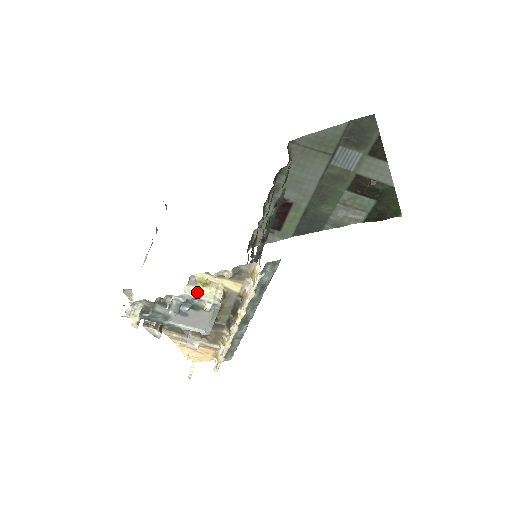
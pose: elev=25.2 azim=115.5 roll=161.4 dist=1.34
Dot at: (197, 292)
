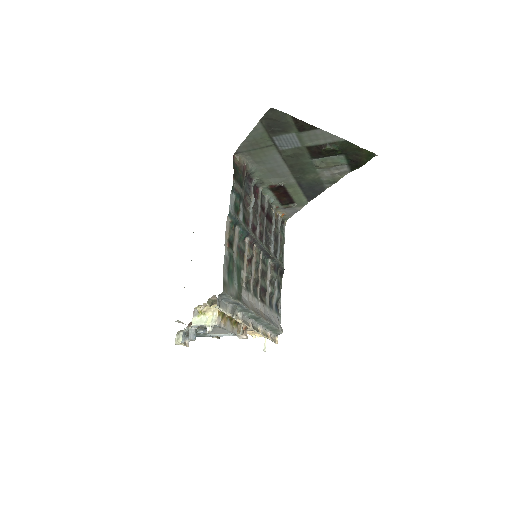
Dot at: (200, 320)
